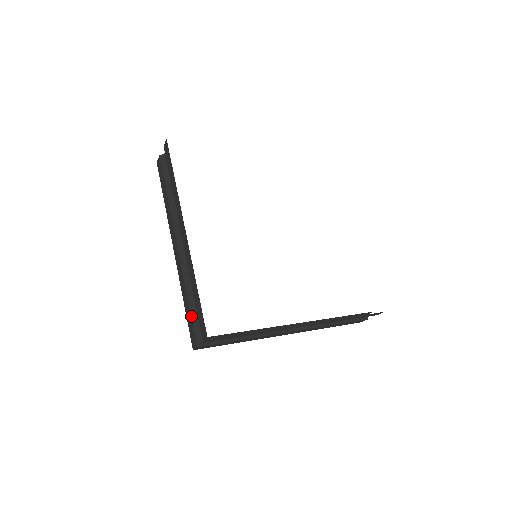
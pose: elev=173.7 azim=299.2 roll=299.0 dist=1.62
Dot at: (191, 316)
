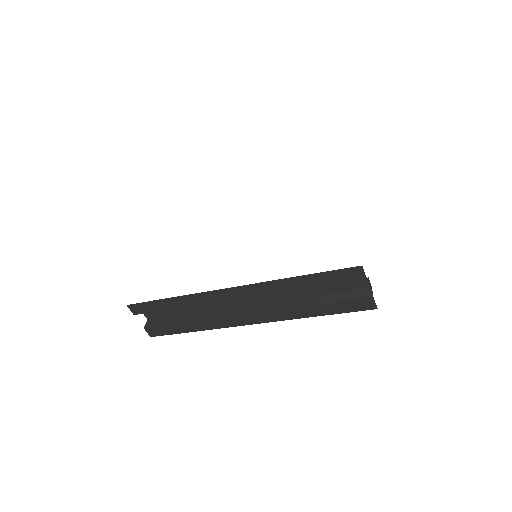
Dot at: occluded
